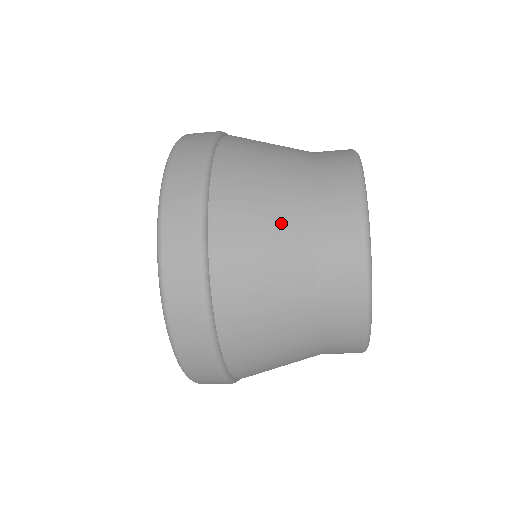
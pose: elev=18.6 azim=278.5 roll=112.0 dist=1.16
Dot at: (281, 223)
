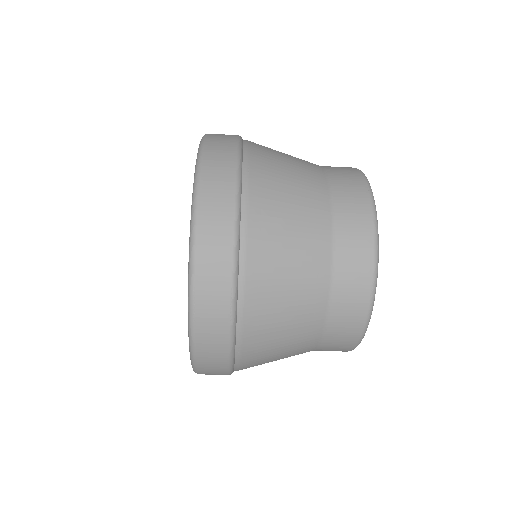
Dot at: (299, 163)
